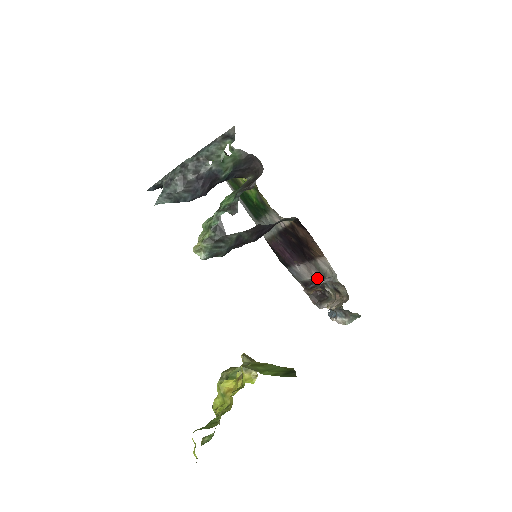
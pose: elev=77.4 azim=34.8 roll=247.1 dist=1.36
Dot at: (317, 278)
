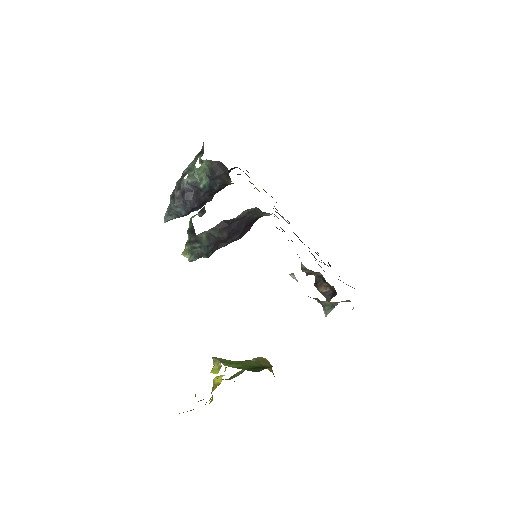
Dot at: occluded
